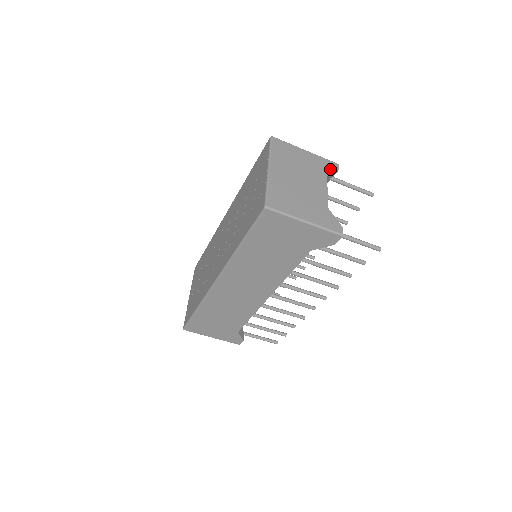
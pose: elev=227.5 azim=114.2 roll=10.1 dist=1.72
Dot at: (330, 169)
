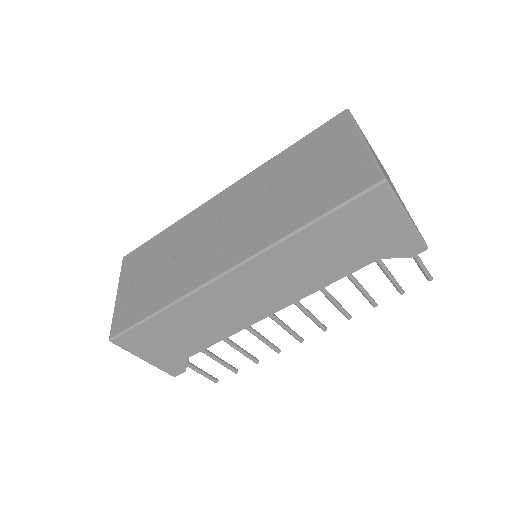
Dot at: occluded
